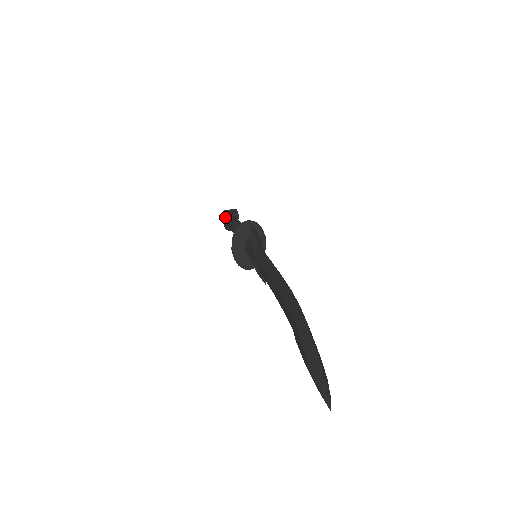
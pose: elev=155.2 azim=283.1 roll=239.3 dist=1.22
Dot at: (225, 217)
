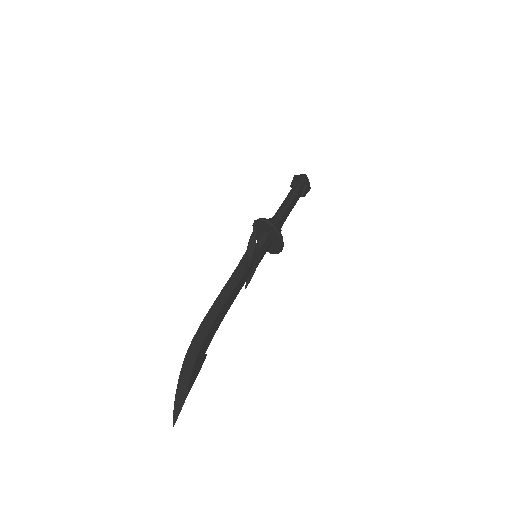
Dot at: occluded
